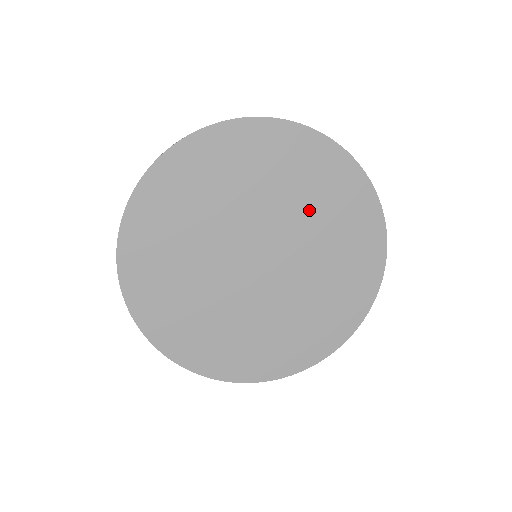
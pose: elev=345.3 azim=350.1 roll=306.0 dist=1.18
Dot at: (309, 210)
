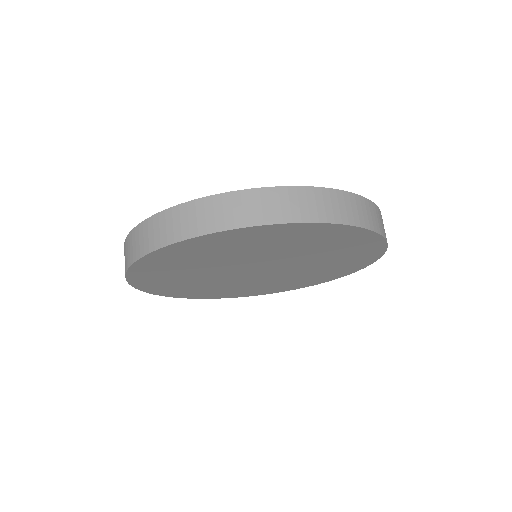
Dot at: (323, 261)
